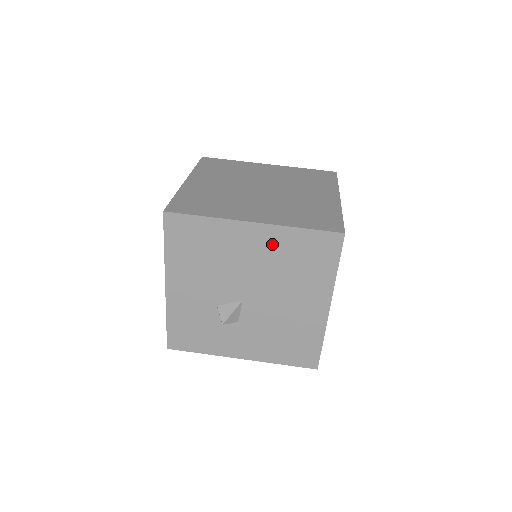
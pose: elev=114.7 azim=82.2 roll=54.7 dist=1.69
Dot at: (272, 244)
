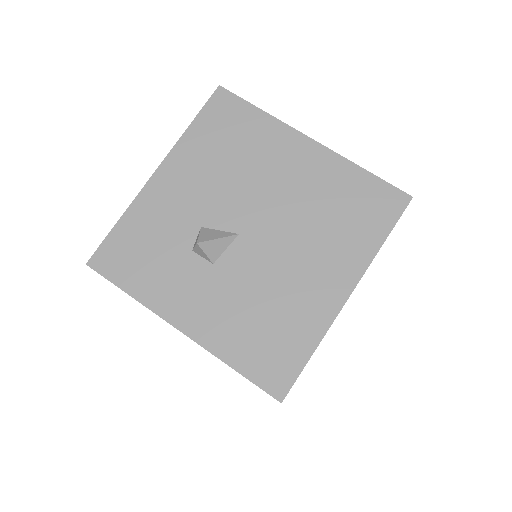
Dot at: (320, 174)
